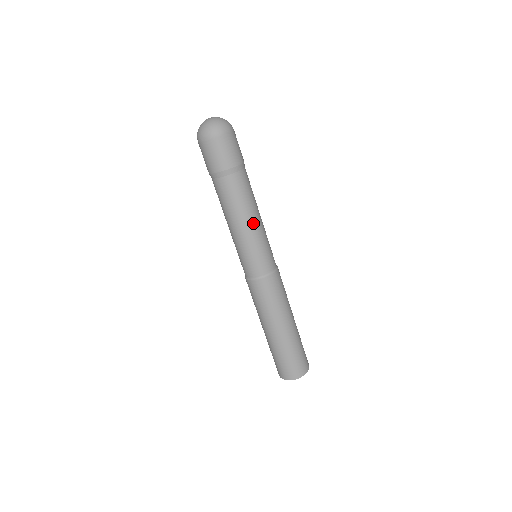
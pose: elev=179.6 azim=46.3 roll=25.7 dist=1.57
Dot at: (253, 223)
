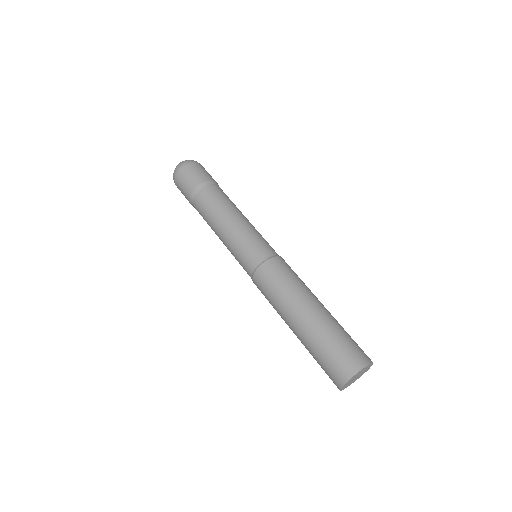
Dot at: (230, 222)
